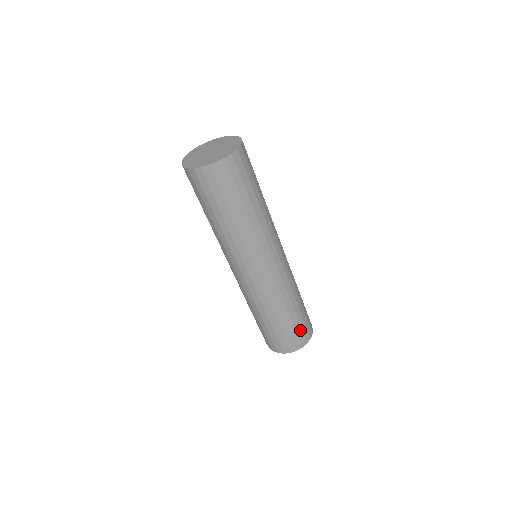
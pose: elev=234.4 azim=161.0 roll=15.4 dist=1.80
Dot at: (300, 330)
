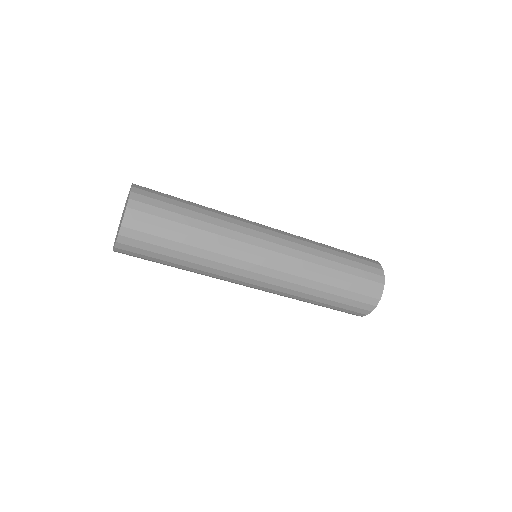
Dot at: (358, 295)
